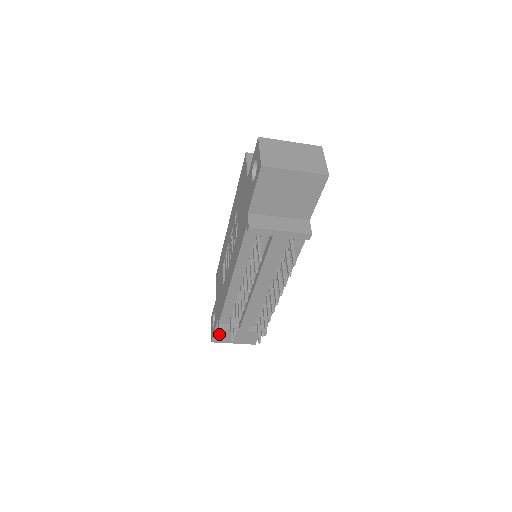
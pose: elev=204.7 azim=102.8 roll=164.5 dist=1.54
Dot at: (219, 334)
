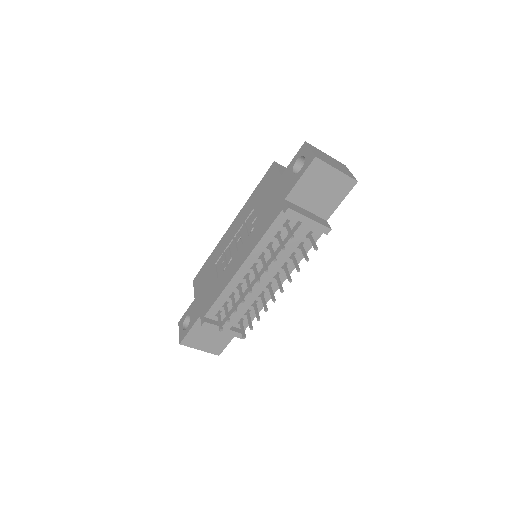
Dot at: (192, 335)
